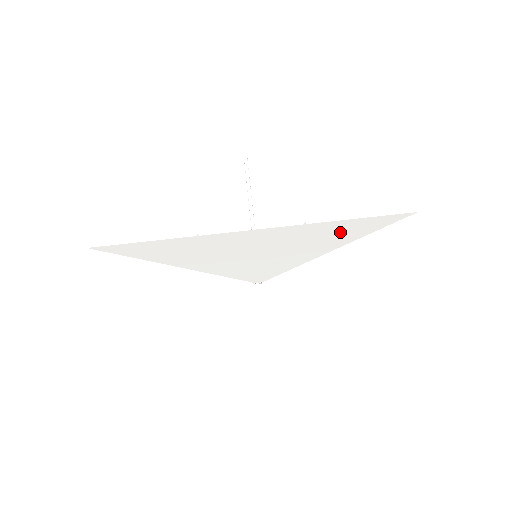
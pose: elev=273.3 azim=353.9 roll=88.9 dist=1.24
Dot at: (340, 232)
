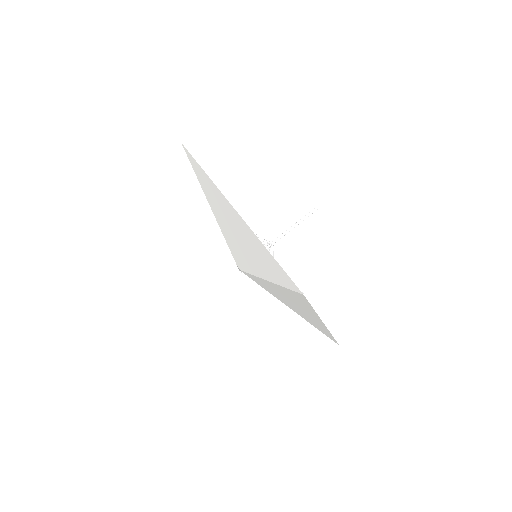
Dot at: (270, 265)
